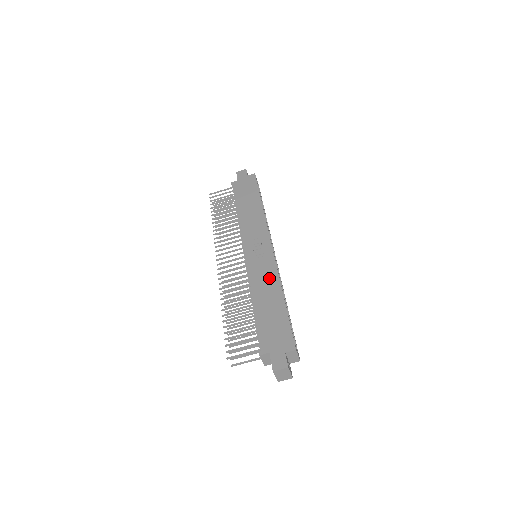
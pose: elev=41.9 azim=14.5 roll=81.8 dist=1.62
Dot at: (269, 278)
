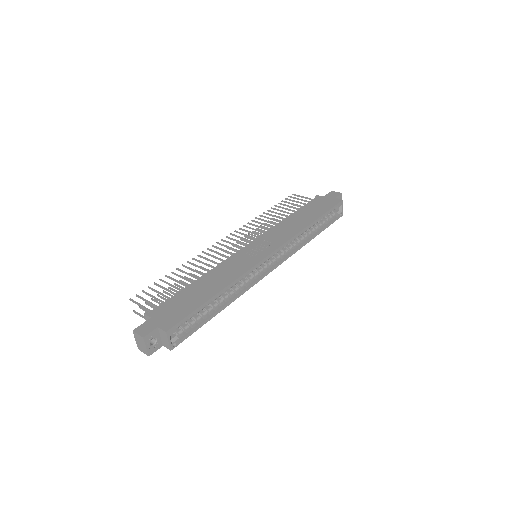
Dot at: (232, 272)
